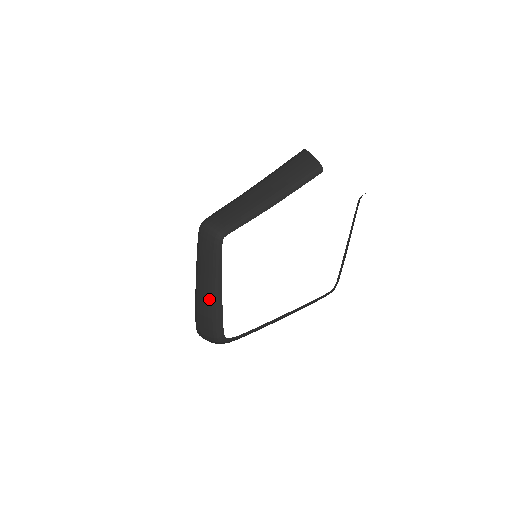
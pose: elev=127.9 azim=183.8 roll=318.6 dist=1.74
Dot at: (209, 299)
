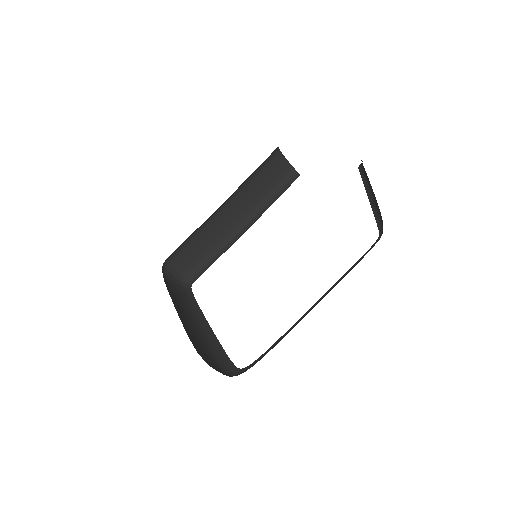
Dot at: (198, 338)
